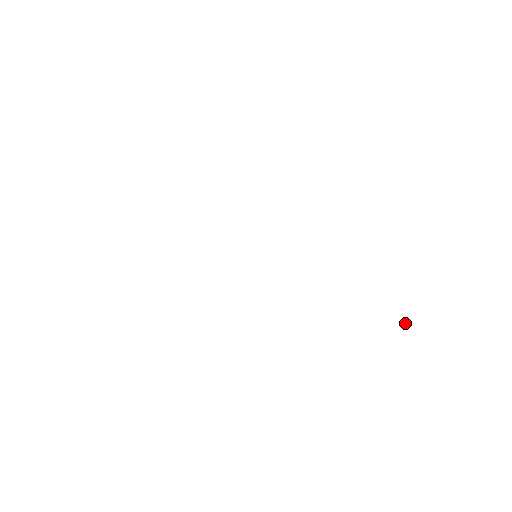
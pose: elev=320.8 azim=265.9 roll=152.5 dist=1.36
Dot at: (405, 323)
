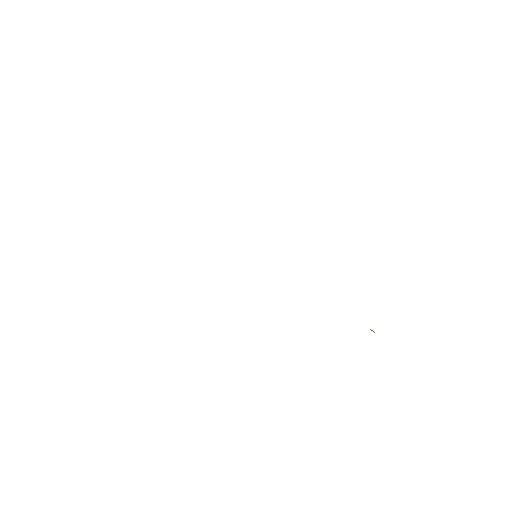
Dot at: occluded
